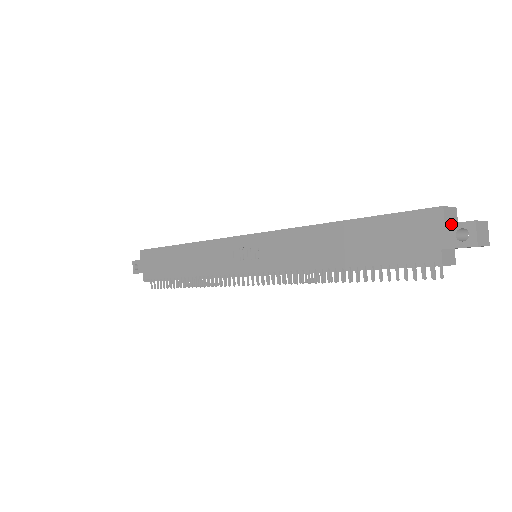
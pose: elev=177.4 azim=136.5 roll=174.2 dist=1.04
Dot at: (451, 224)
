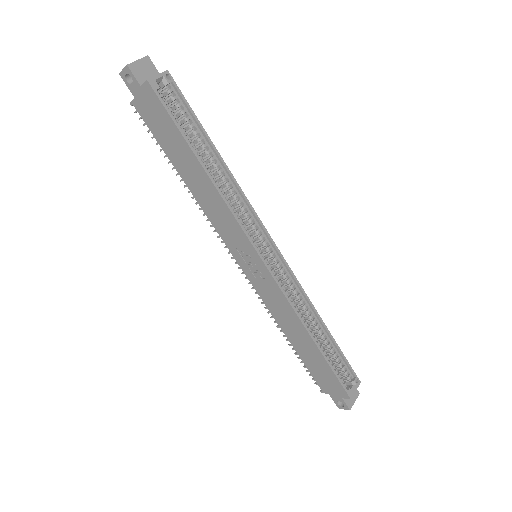
Dot at: (343, 401)
